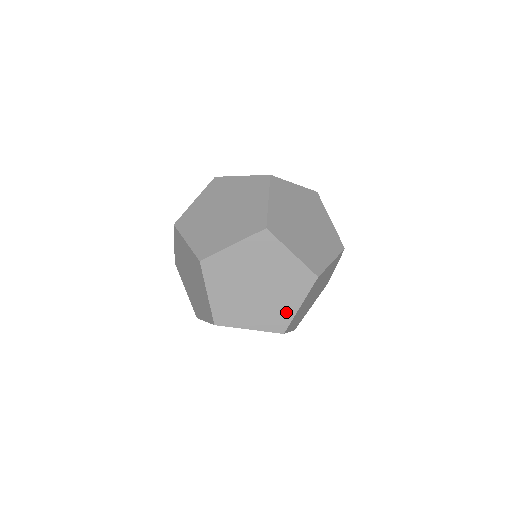
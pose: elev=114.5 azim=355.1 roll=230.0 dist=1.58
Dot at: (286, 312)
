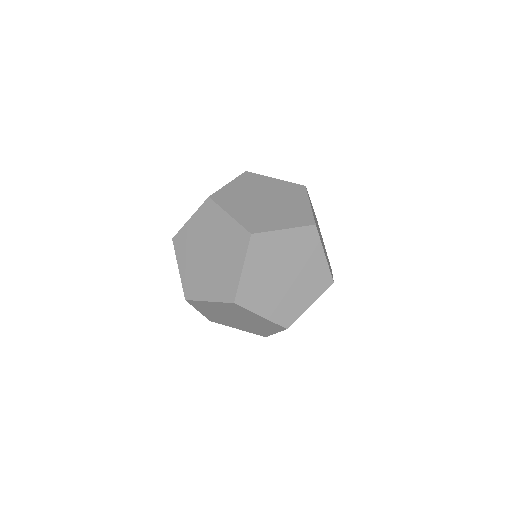
Dot at: occluded
